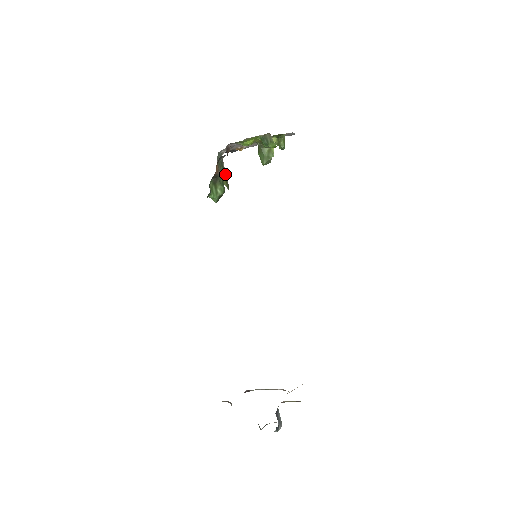
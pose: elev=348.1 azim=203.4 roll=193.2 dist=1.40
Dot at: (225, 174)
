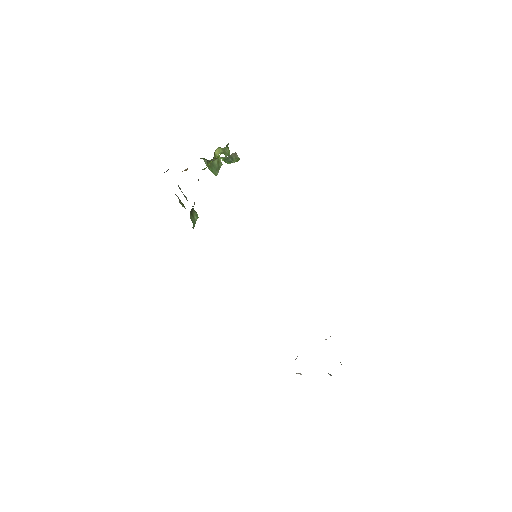
Dot at: (178, 197)
